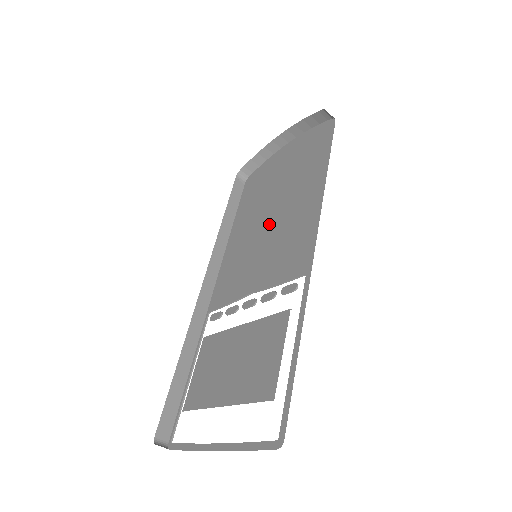
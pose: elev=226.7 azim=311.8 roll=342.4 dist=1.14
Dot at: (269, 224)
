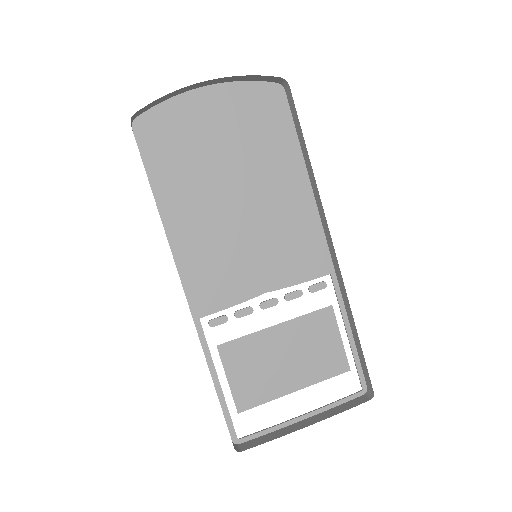
Dot at: (243, 213)
